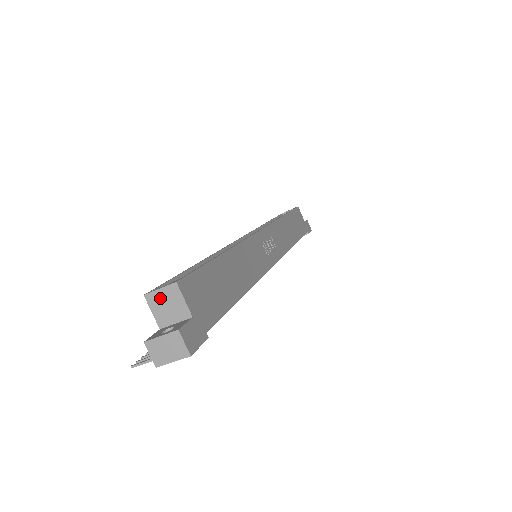
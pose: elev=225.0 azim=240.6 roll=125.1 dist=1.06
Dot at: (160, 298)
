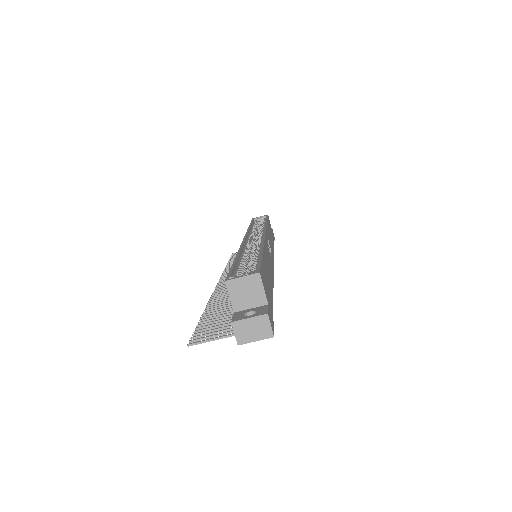
Dot at: (241, 285)
